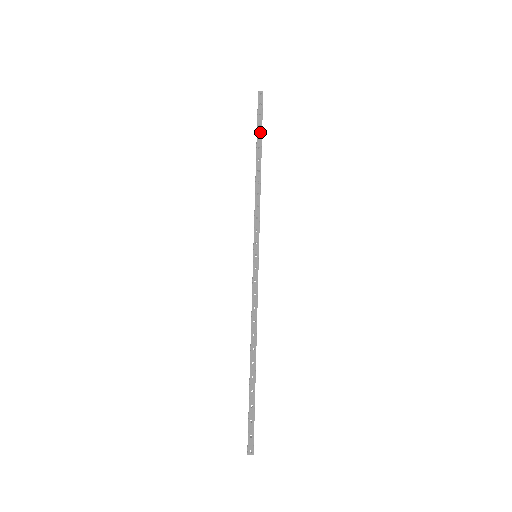
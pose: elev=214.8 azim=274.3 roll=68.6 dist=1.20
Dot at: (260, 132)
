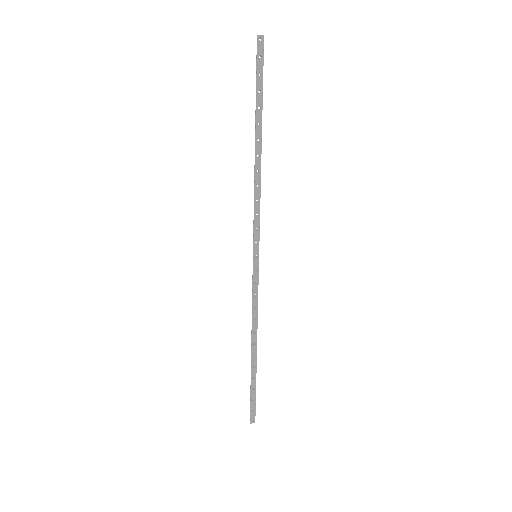
Dot at: (260, 101)
